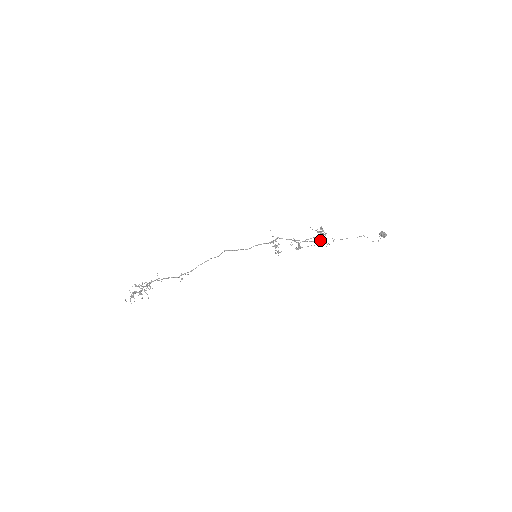
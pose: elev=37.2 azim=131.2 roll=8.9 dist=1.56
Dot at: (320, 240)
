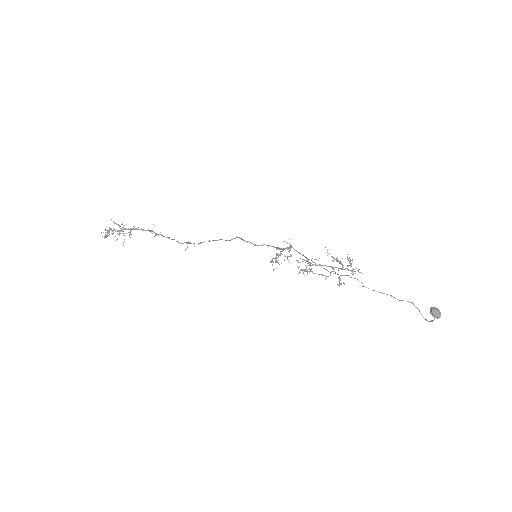
Dot at: (335, 273)
